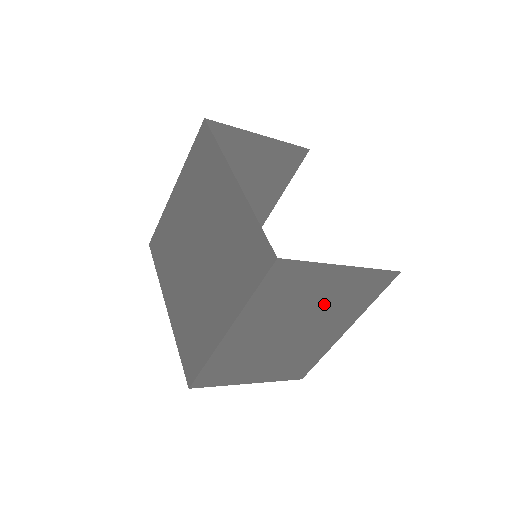
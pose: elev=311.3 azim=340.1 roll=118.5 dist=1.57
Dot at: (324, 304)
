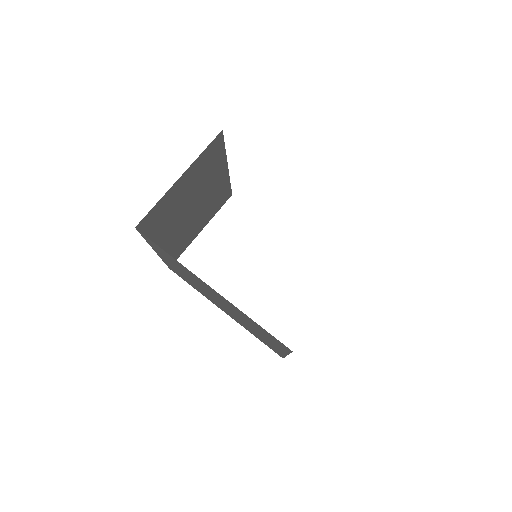
Dot at: occluded
